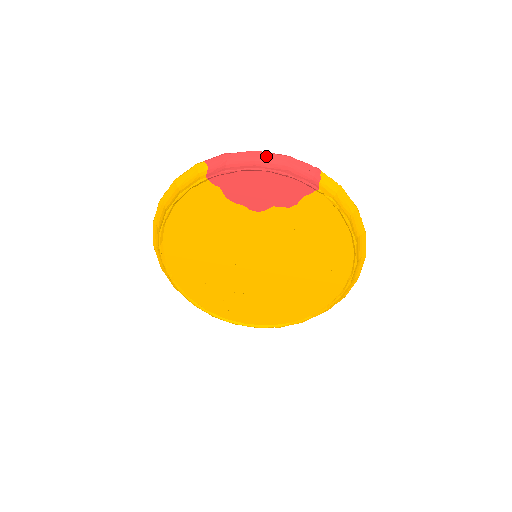
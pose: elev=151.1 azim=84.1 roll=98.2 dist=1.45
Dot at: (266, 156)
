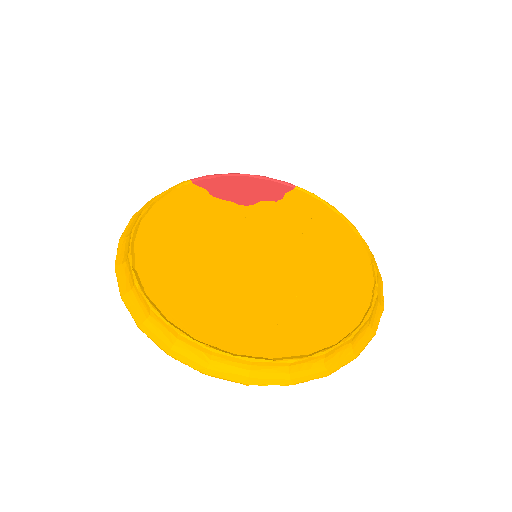
Dot at: occluded
